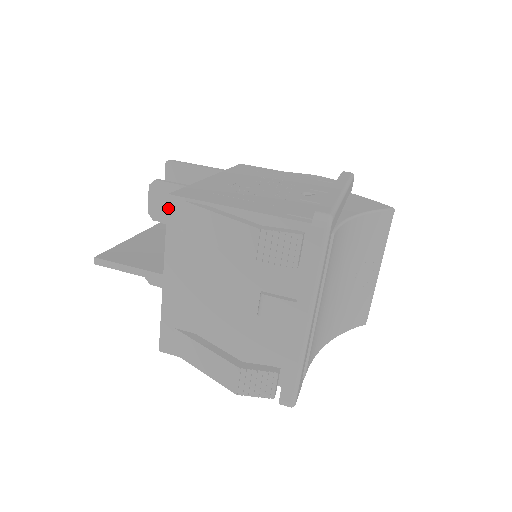
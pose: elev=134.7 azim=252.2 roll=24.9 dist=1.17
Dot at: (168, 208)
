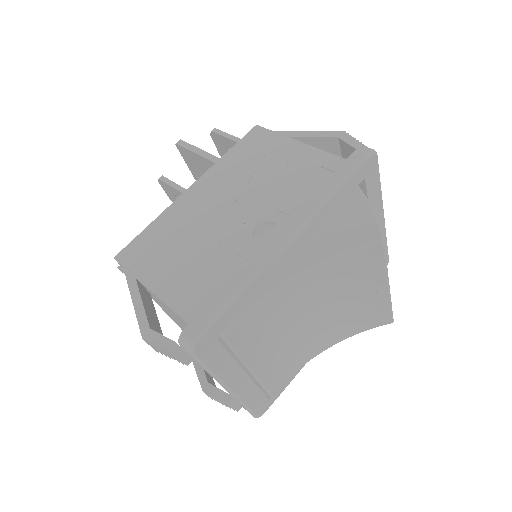
Dot at: (121, 266)
